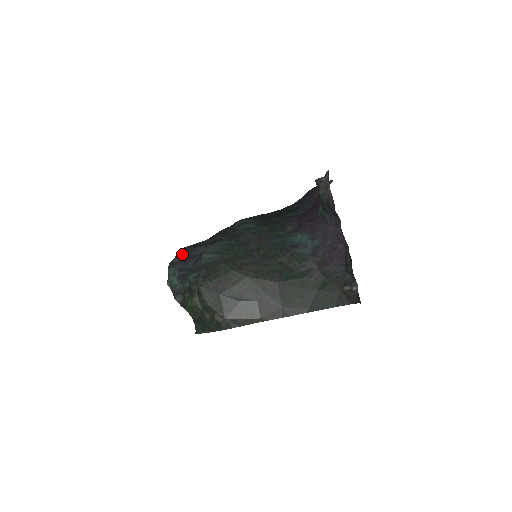
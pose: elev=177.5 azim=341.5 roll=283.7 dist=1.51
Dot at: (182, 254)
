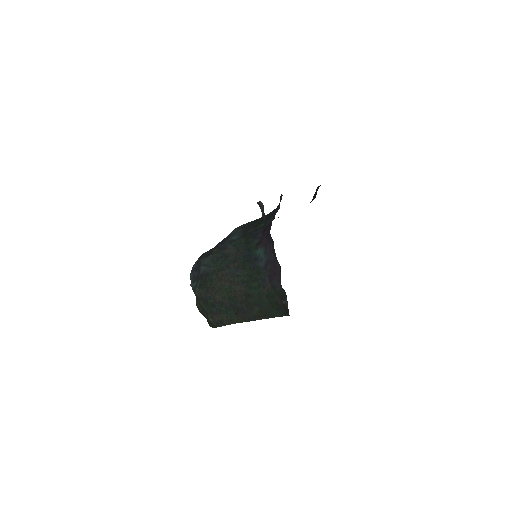
Dot at: (196, 262)
